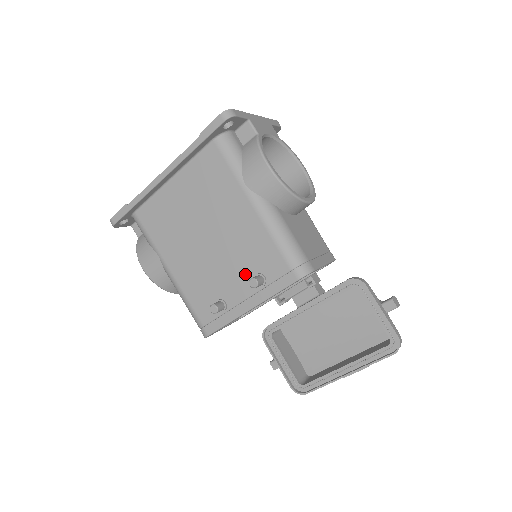
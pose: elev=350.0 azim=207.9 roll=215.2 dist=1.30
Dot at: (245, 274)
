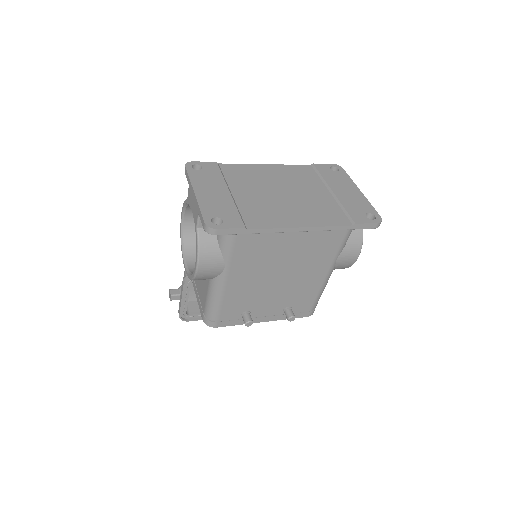
Dot at: (282, 304)
